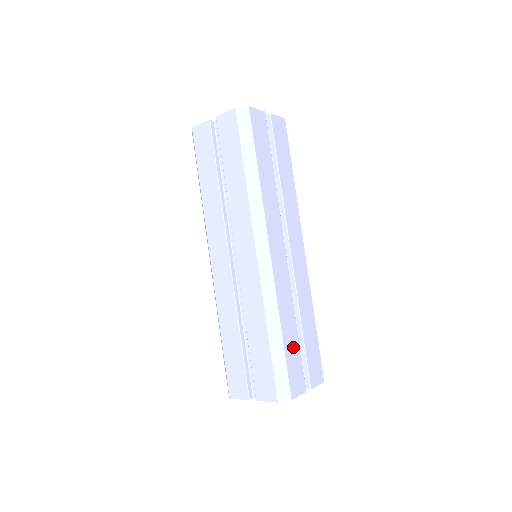
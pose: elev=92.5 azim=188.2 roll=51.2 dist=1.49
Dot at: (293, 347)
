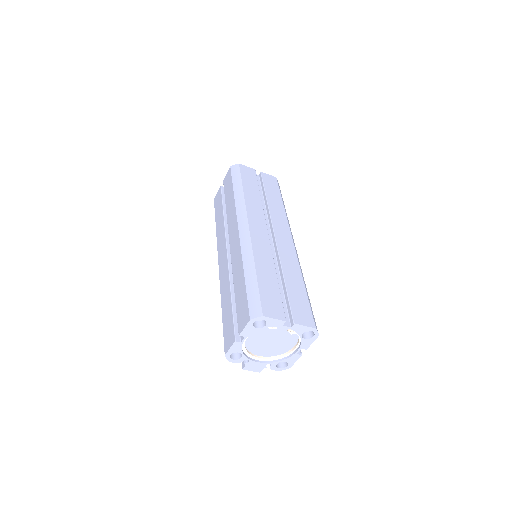
Dot at: (270, 285)
